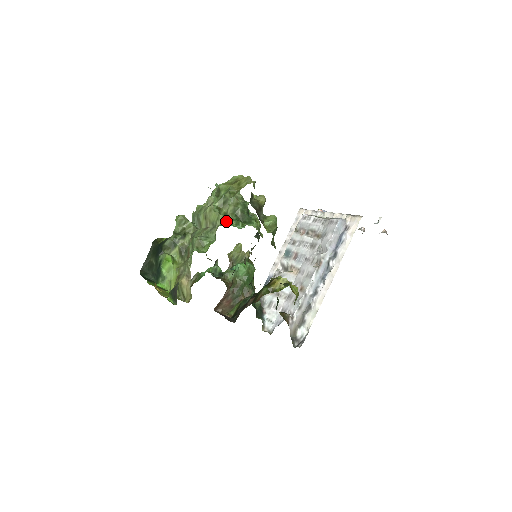
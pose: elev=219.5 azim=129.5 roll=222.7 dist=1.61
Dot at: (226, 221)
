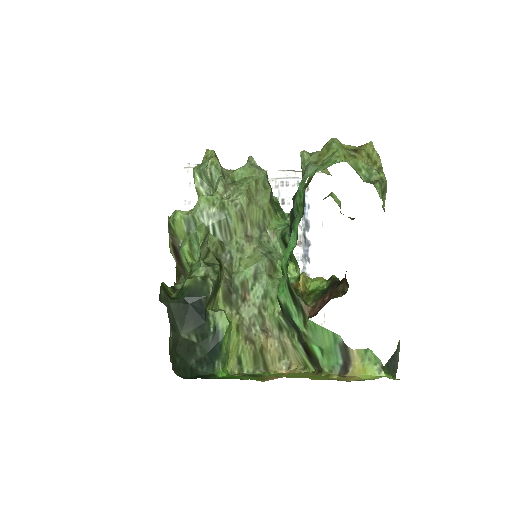
Dot at: (274, 216)
